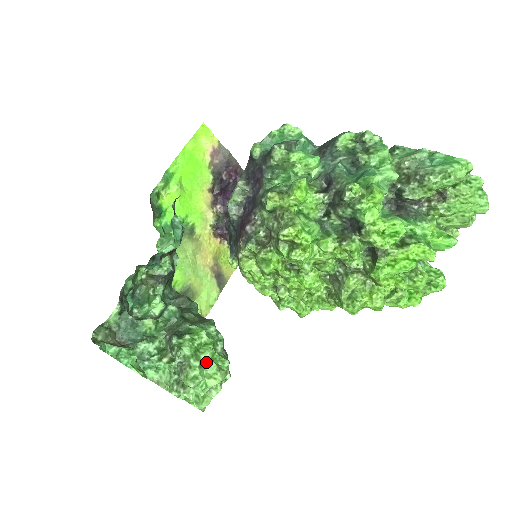
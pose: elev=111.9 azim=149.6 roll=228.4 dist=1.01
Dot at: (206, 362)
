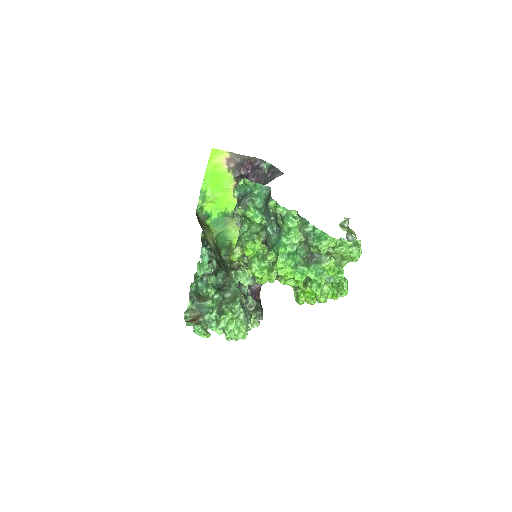
Dot at: (233, 329)
